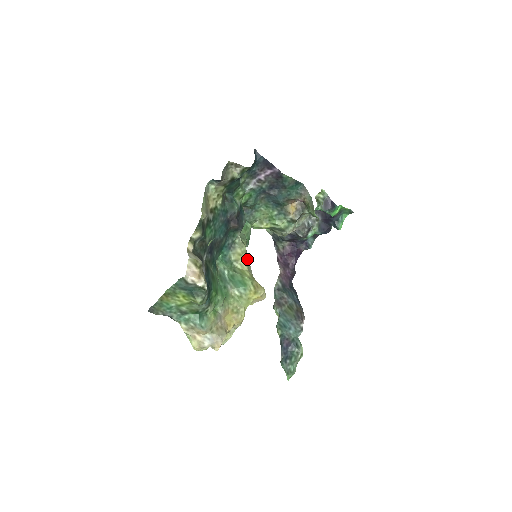
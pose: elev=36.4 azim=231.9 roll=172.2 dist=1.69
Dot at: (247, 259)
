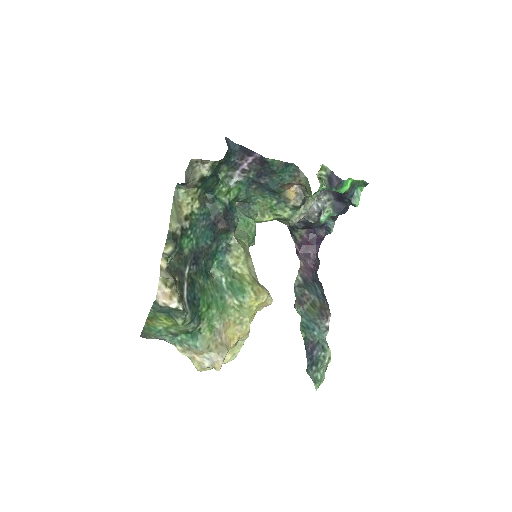
Dot at: (249, 260)
